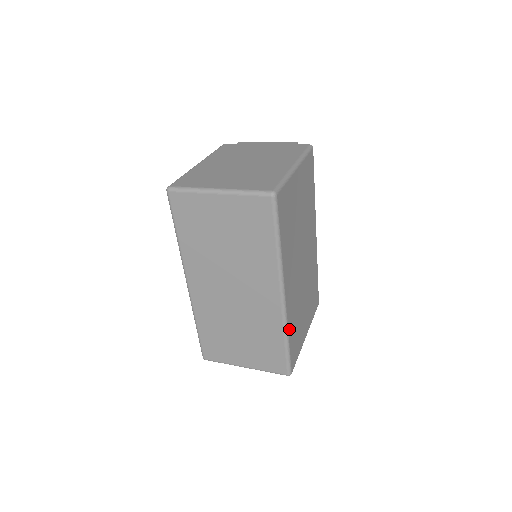
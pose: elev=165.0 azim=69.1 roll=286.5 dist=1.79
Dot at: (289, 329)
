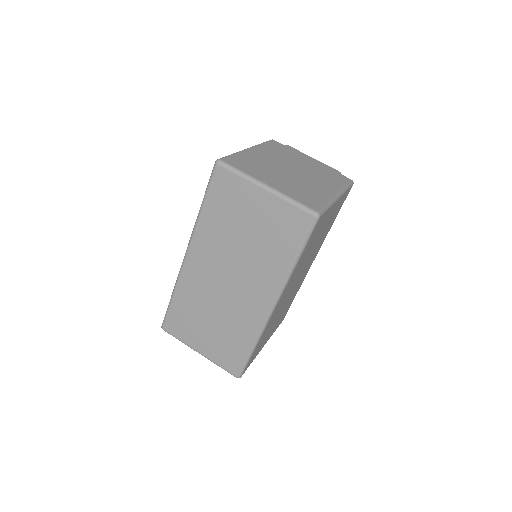
Dot at: (261, 337)
